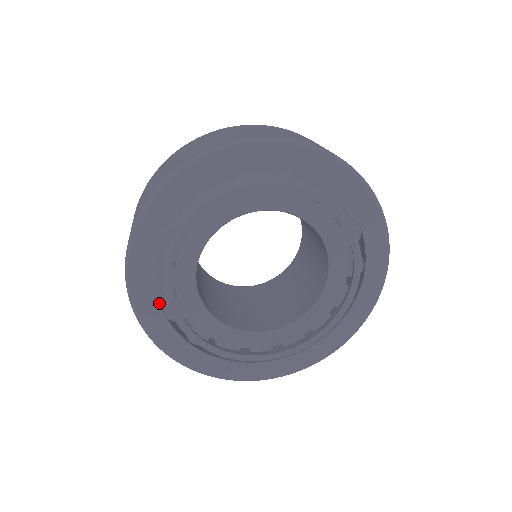
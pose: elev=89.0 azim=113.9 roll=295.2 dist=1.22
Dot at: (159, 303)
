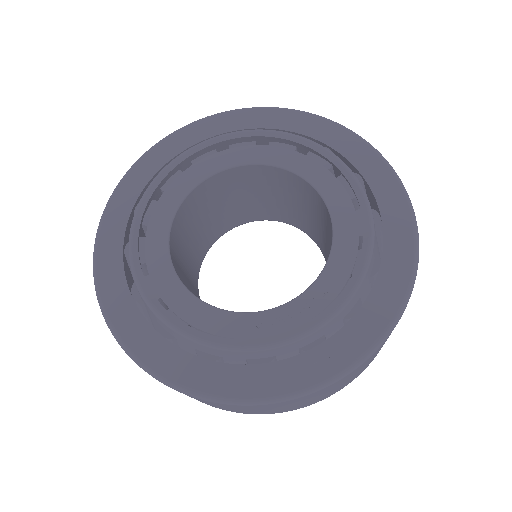
Dot at: (124, 274)
